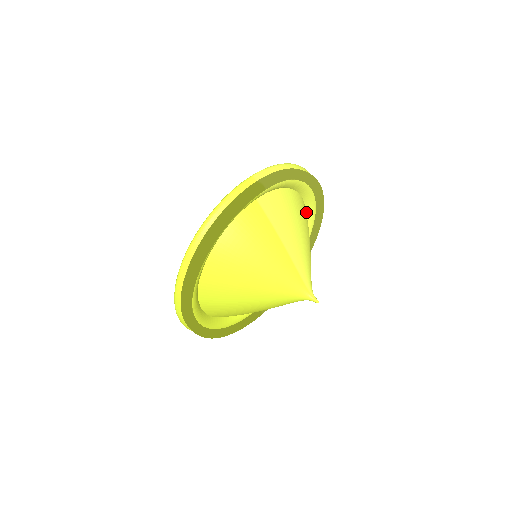
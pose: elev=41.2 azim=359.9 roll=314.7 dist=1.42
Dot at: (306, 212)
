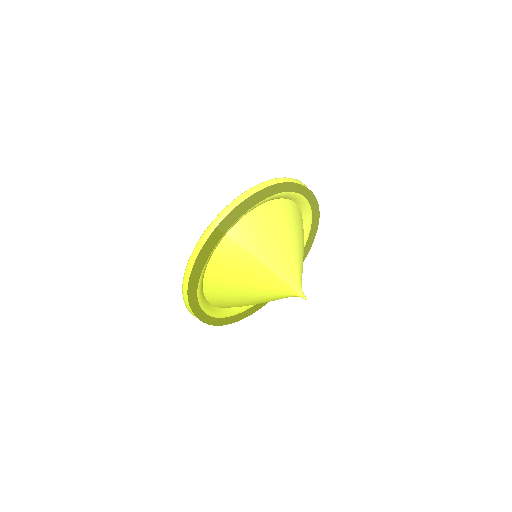
Dot at: (295, 202)
